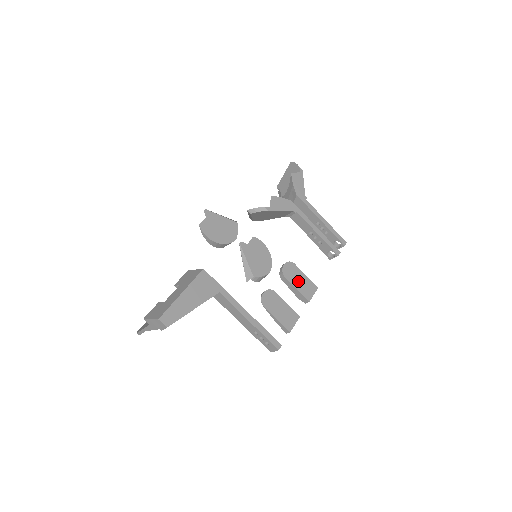
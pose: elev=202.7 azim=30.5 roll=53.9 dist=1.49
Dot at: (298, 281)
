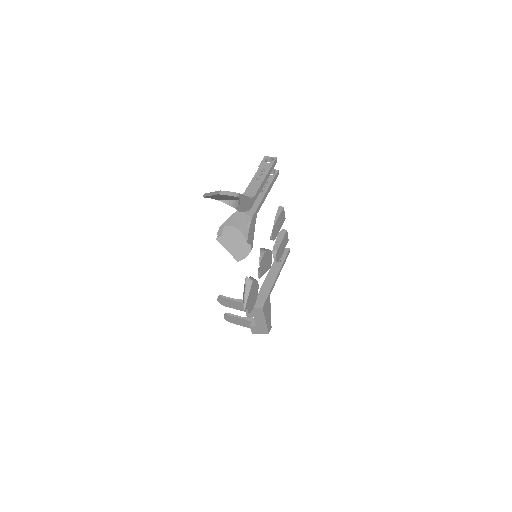
Dot at: (279, 226)
